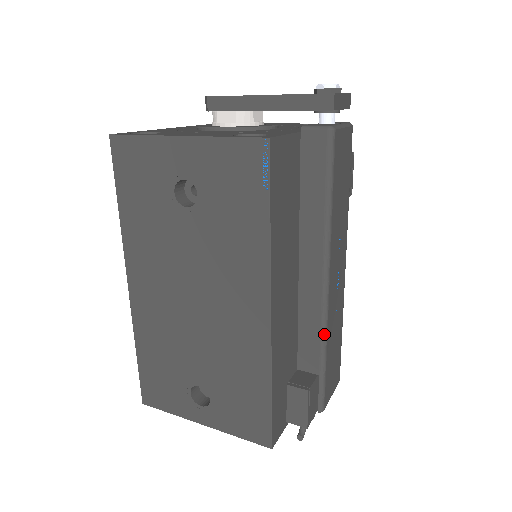
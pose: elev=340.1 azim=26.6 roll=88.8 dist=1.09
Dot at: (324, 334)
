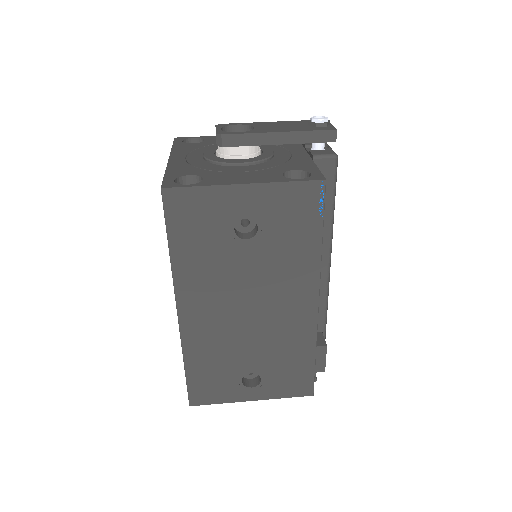
Dot at: (327, 302)
